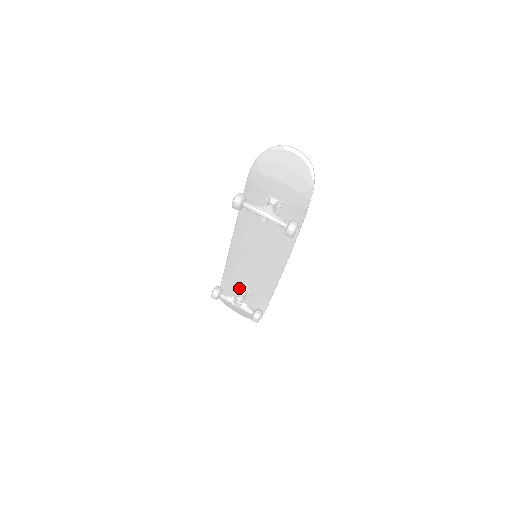
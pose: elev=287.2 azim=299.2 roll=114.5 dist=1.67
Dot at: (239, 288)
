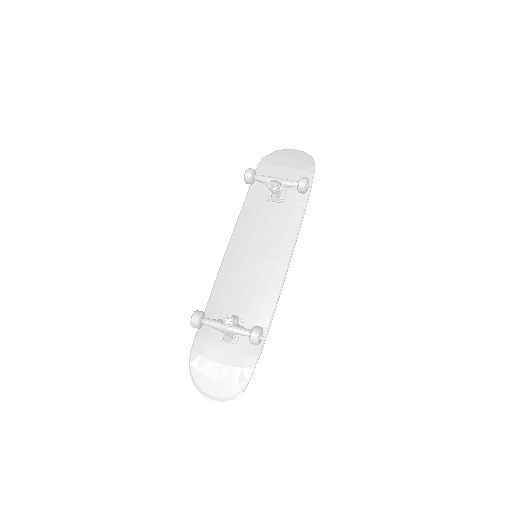
Dot at: occluded
